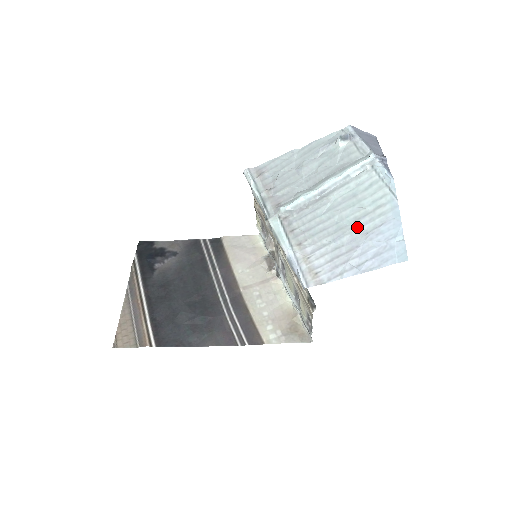
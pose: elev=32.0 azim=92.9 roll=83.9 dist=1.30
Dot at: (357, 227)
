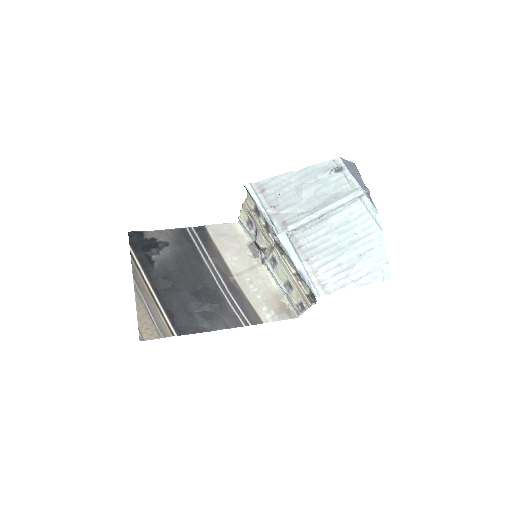
Dot at: (353, 249)
